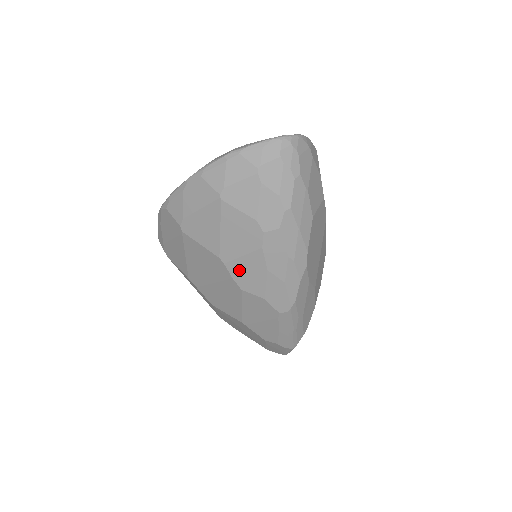
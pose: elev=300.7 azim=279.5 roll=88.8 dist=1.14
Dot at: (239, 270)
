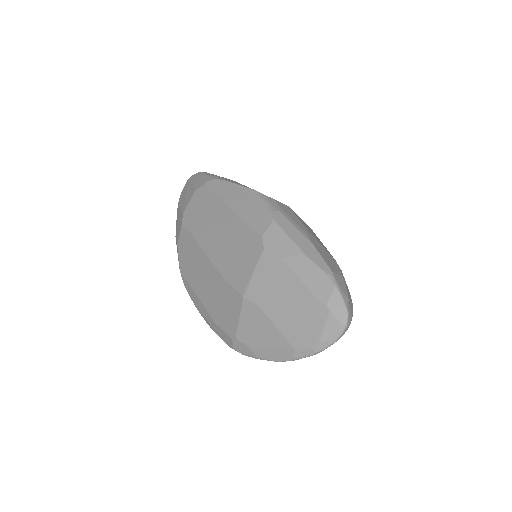
Dot at: occluded
